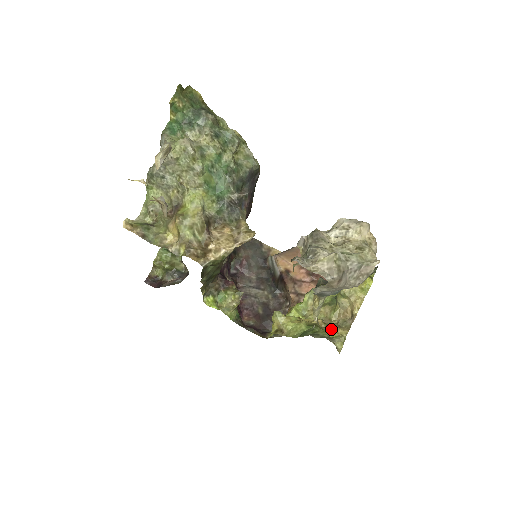
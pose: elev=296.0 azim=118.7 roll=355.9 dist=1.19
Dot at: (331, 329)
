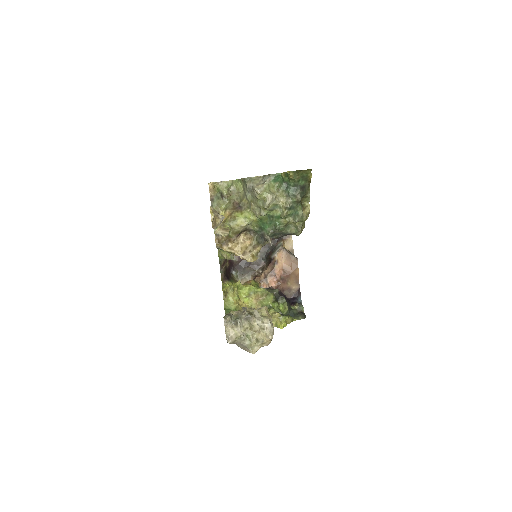
Dot at: occluded
